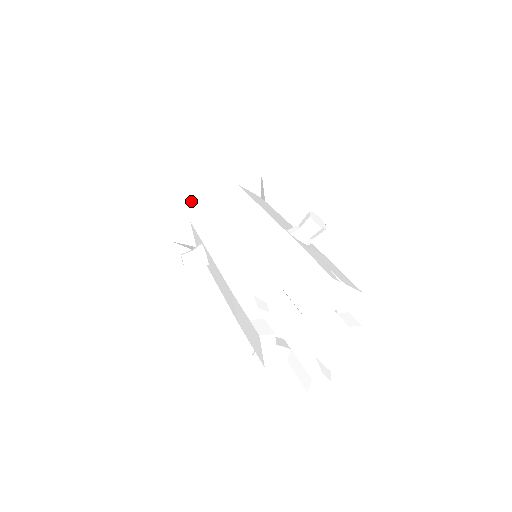
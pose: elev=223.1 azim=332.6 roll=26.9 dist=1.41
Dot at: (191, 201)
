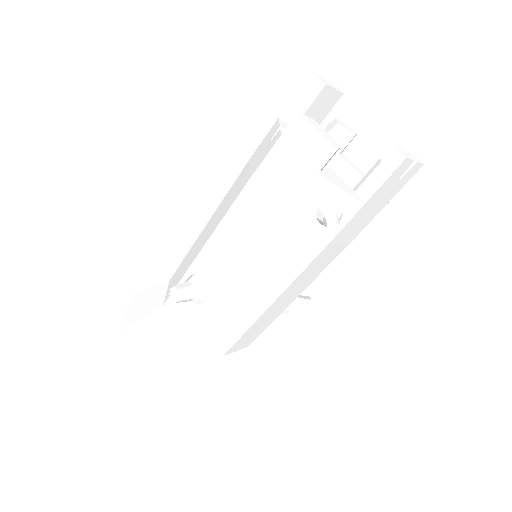
Dot at: (154, 298)
